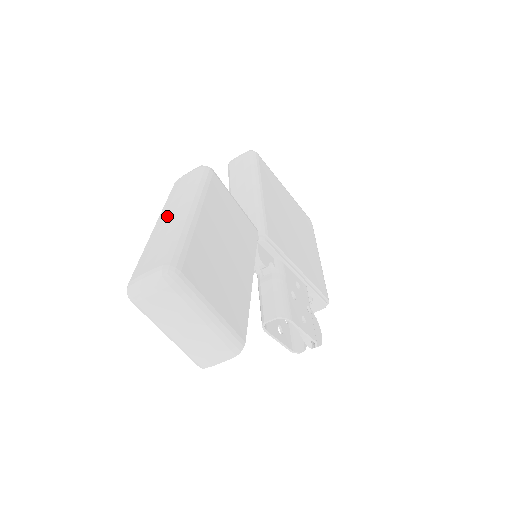
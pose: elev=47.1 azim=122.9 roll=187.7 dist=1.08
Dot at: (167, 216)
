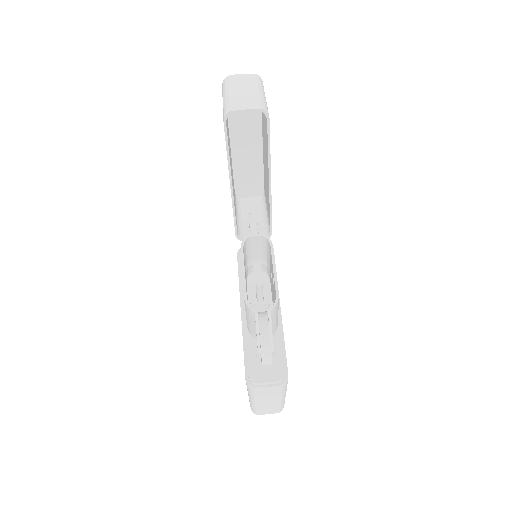
Dot at: (244, 140)
